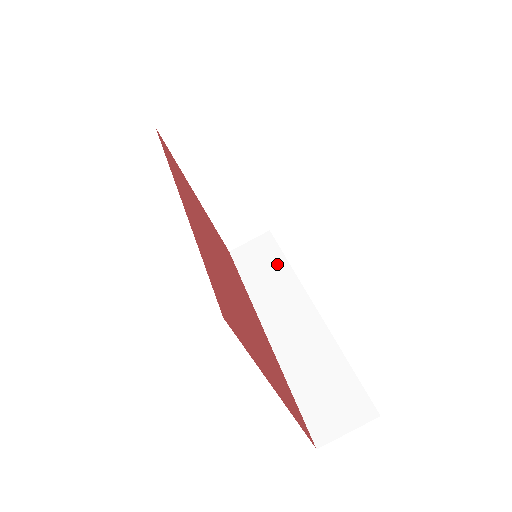
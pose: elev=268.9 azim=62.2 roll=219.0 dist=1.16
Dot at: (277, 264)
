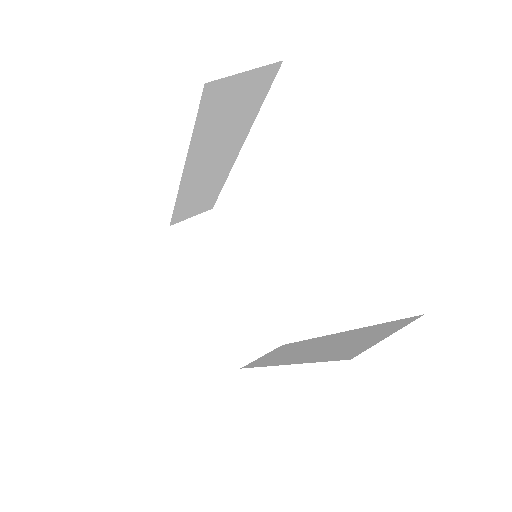
Dot at: (291, 346)
